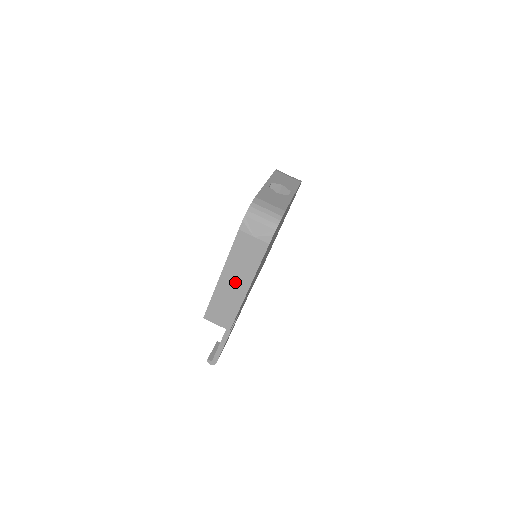
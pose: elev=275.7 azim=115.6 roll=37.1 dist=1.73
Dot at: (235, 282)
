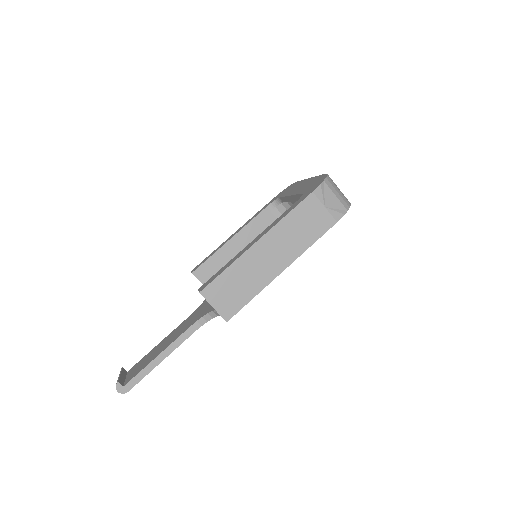
Dot at: (272, 255)
